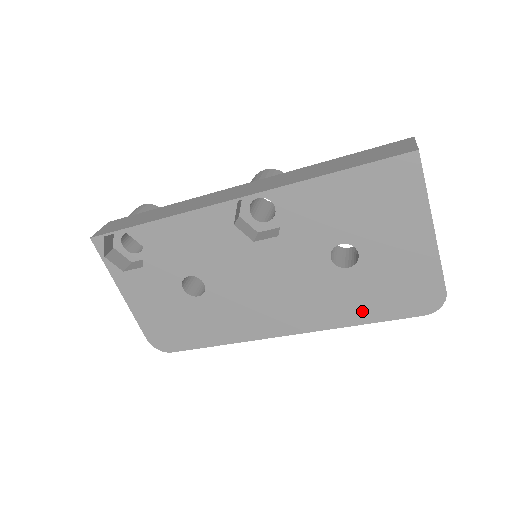
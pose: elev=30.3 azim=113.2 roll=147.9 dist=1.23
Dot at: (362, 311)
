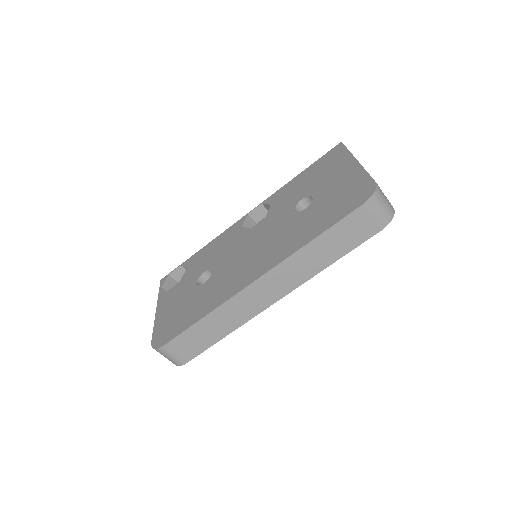
Dot at: (316, 228)
